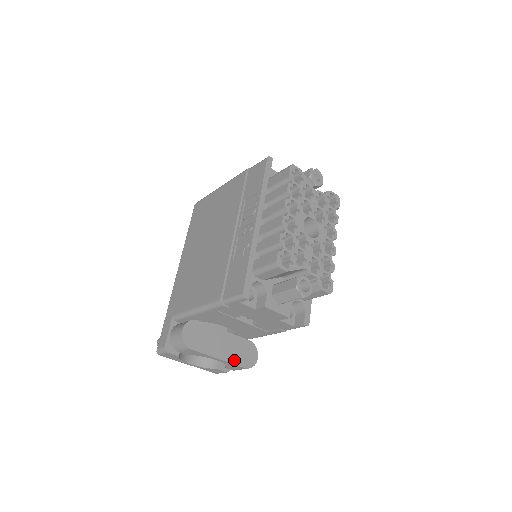
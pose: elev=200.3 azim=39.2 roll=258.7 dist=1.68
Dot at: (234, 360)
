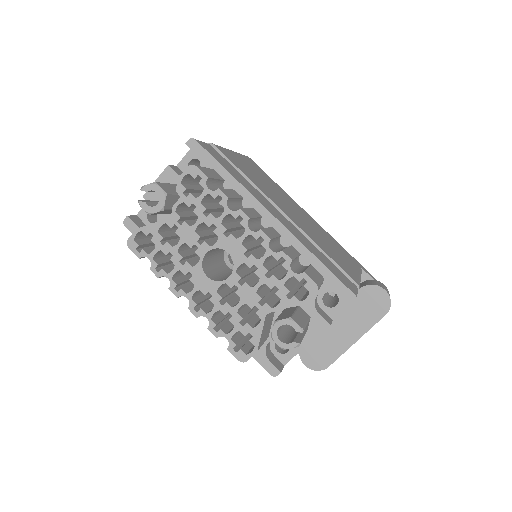
Dot at: (368, 324)
